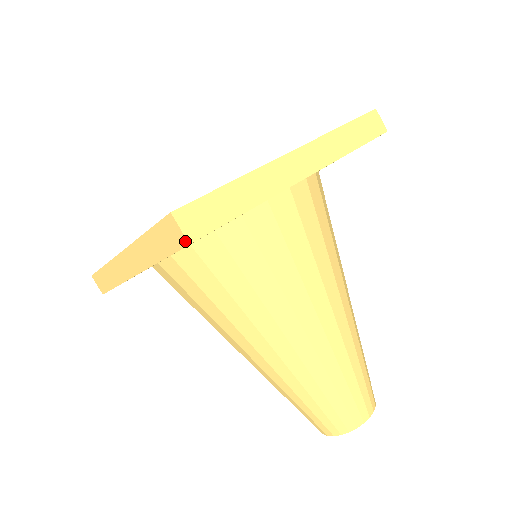
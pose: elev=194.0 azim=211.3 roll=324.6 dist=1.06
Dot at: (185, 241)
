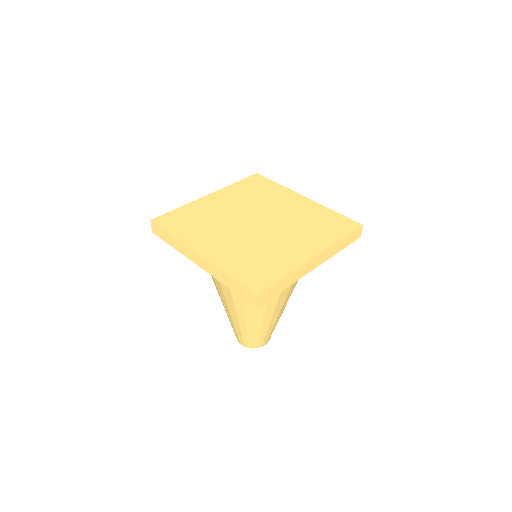
Dot at: (255, 305)
